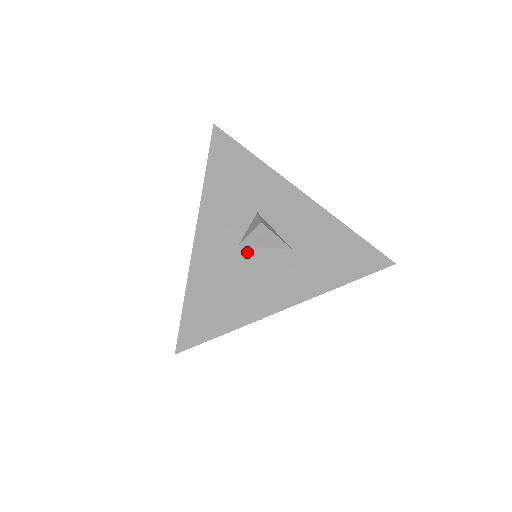
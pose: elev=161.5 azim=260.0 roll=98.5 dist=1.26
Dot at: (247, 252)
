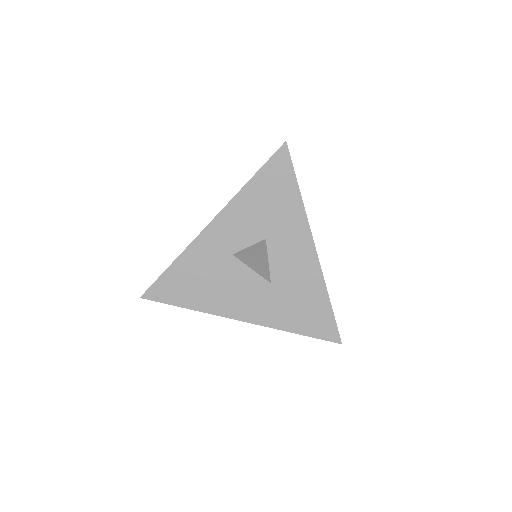
Dot at: (235, 263)
